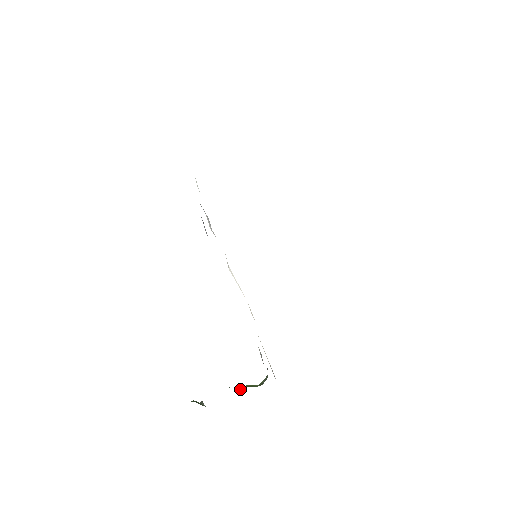
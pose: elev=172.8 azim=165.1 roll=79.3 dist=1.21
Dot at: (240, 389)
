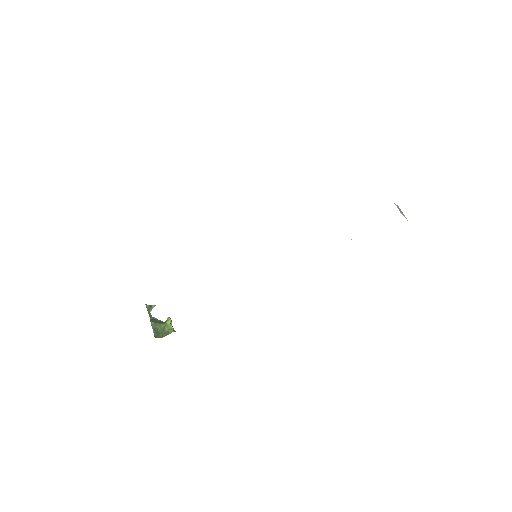
Dot at: (168, 319)
